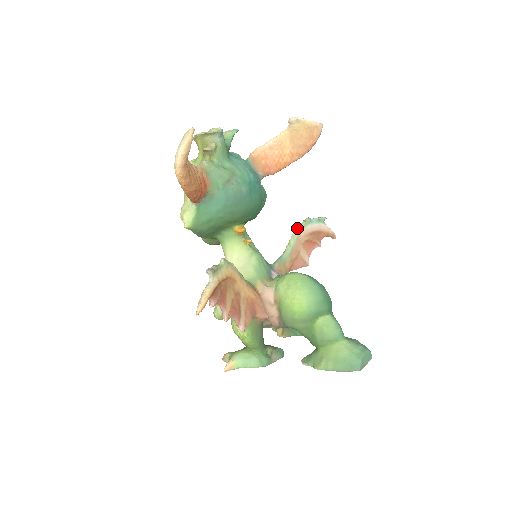
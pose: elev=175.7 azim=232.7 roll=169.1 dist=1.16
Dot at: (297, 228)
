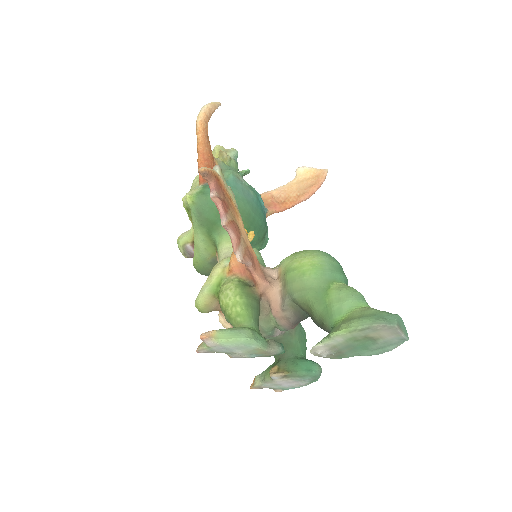
Dot at: occluded
